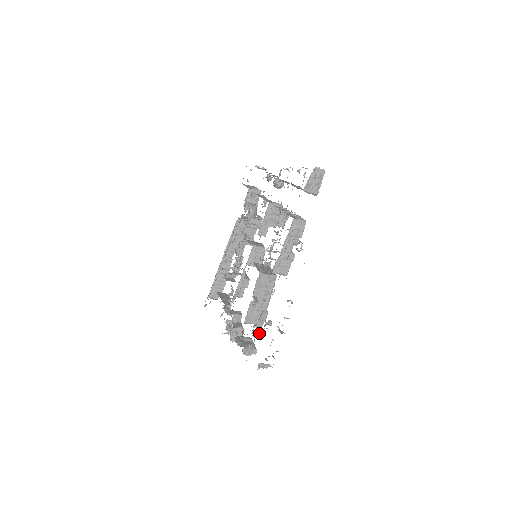
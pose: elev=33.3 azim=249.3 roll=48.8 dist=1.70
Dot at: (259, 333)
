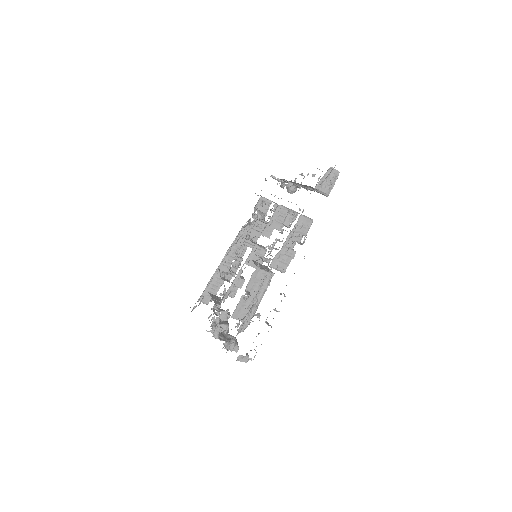
Dot at: (245, 328)
